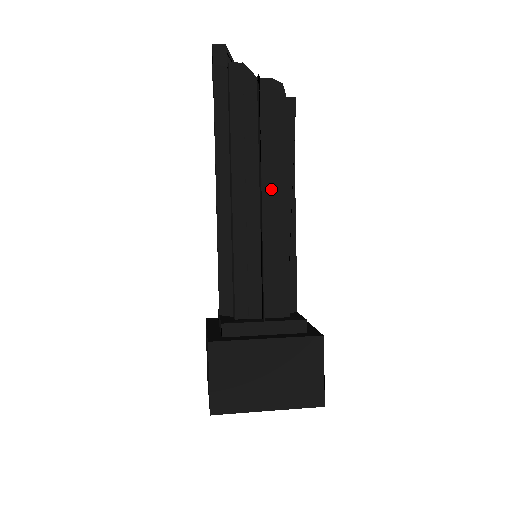
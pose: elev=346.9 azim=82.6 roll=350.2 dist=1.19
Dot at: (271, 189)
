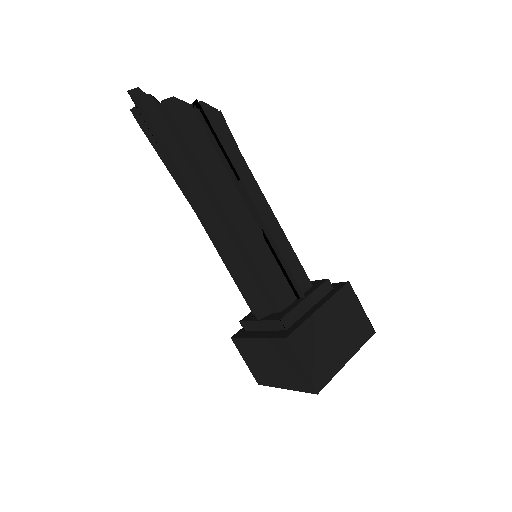
Dot at: (249, 193)
